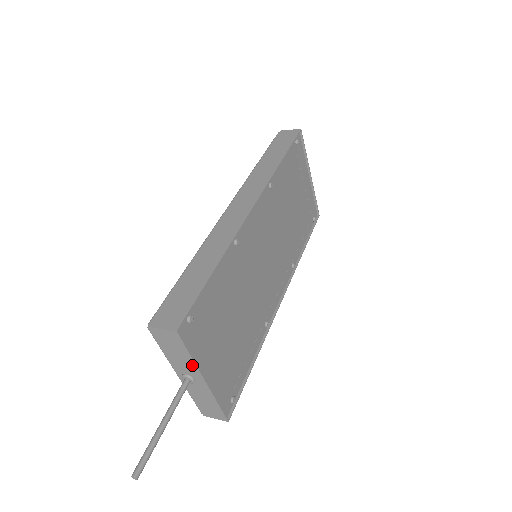
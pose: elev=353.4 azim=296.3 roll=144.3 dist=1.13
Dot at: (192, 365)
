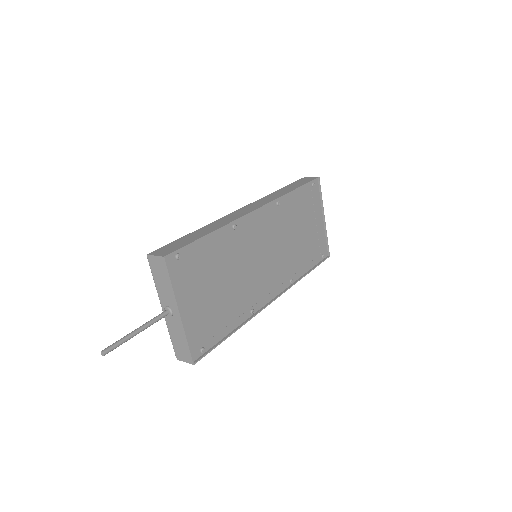
Dot at: (172, 295)
